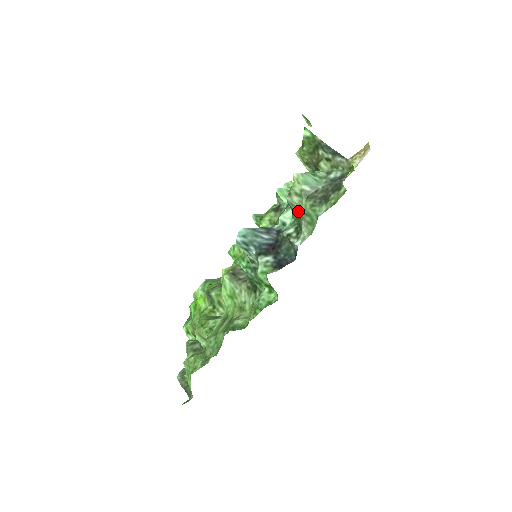
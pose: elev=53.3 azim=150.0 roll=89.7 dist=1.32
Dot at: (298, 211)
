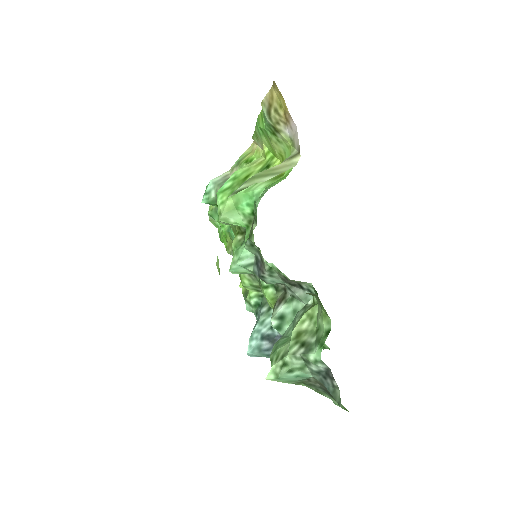
Dot at: occluded
